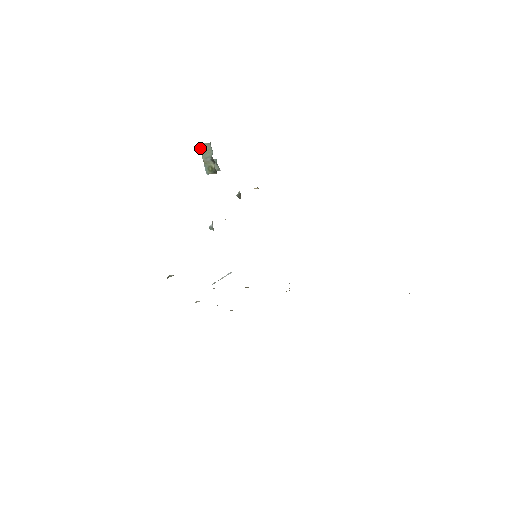
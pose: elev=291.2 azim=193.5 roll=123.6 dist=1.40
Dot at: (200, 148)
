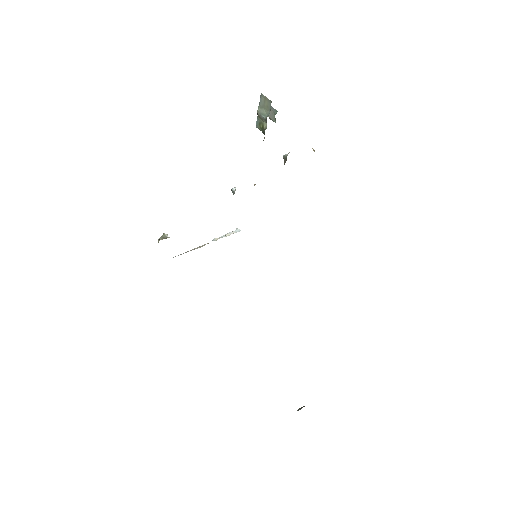
Dot at: (260, 97)
